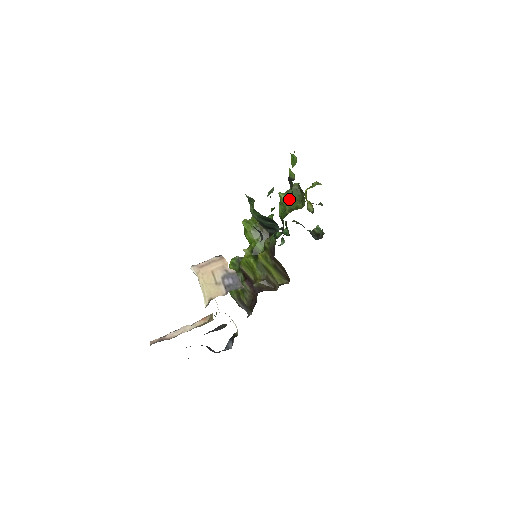
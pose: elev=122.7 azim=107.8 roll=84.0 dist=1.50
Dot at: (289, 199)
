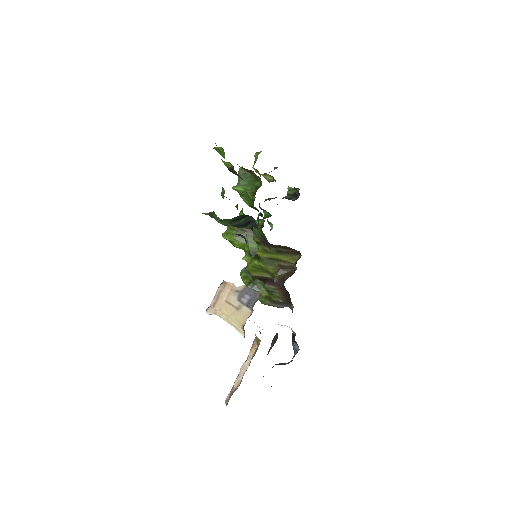
Dot at: (245, 186)
